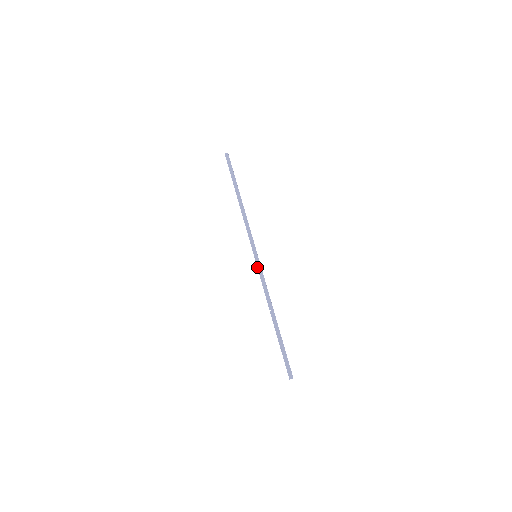
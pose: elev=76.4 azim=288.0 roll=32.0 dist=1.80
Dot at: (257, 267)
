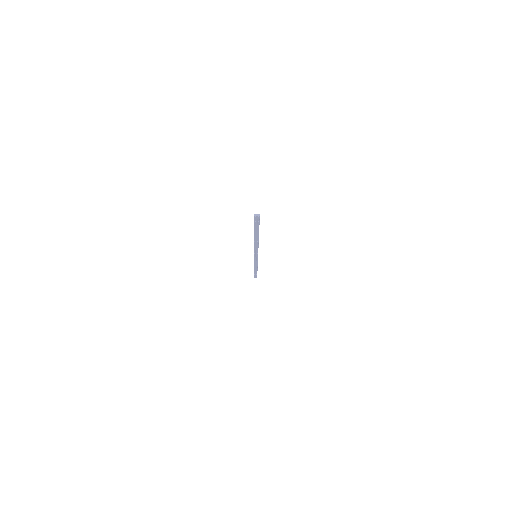
Dot at: occluded
